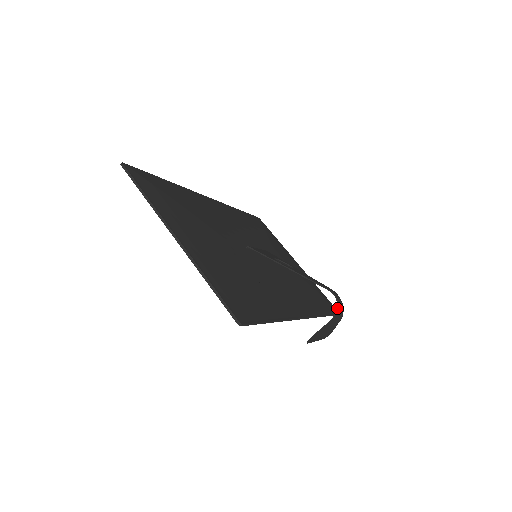
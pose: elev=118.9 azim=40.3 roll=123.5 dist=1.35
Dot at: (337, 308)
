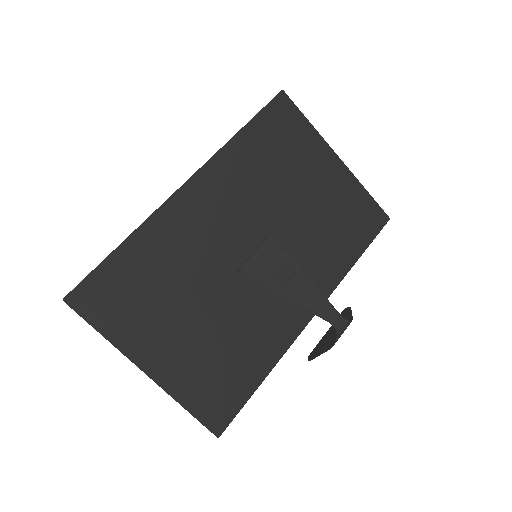
Dot at: (336, 339)
